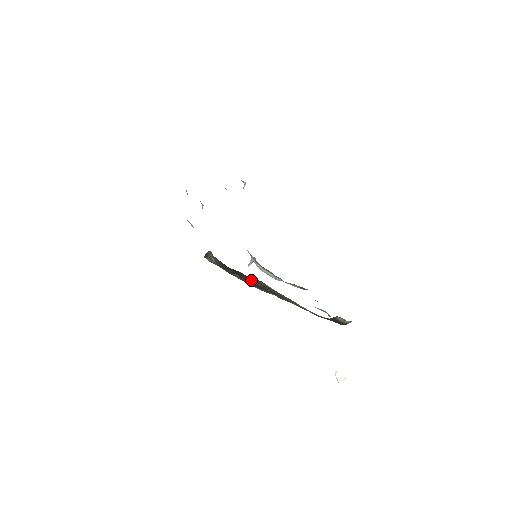
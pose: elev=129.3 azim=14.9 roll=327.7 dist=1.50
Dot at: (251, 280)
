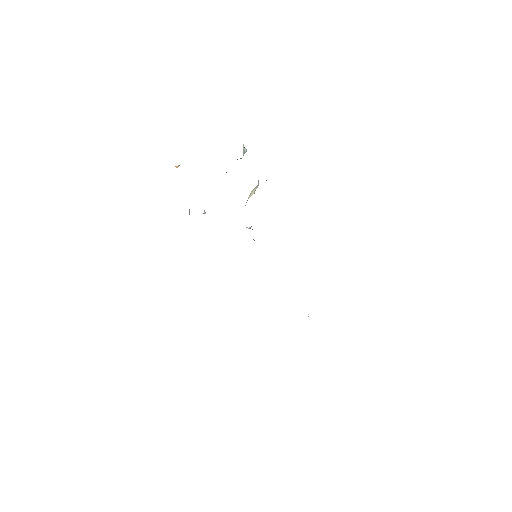
Dot at: occluded
